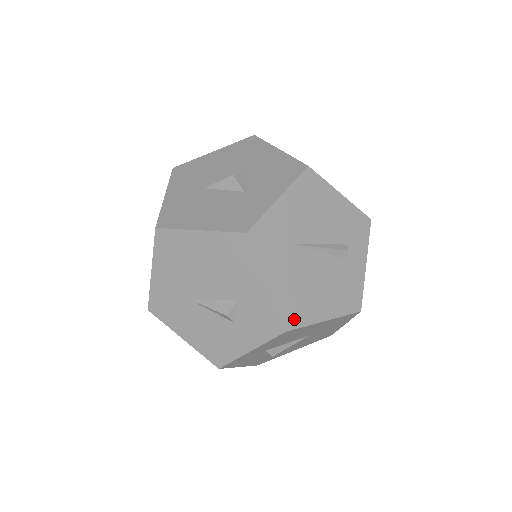
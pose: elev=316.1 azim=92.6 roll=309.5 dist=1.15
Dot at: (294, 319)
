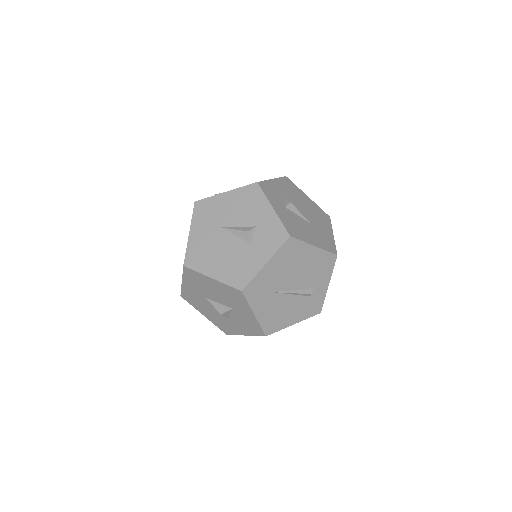
Dot at: occluded
